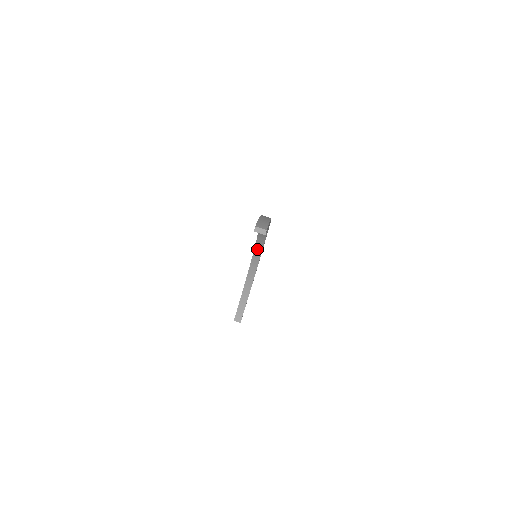
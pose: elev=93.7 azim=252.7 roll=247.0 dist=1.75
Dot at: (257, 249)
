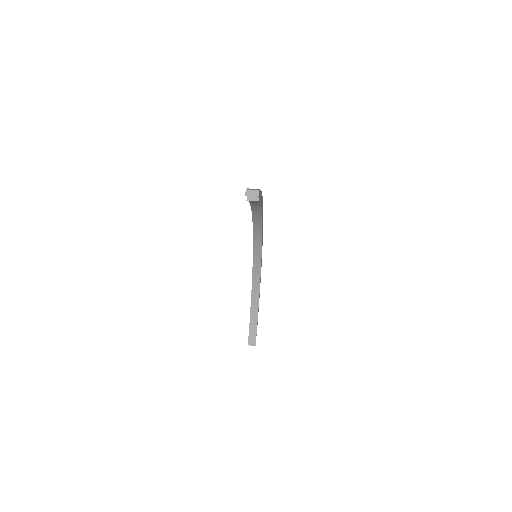
Dot at: (256, 252)
